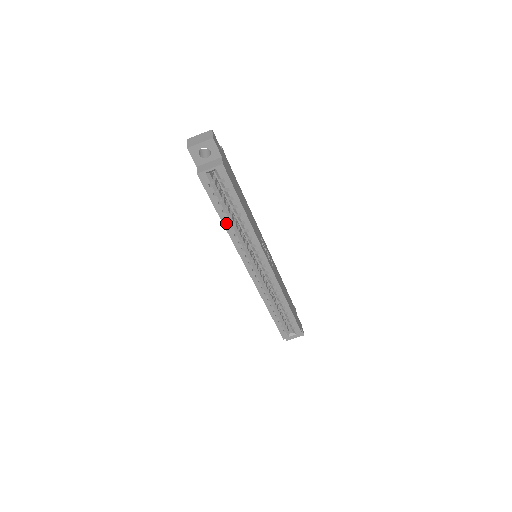
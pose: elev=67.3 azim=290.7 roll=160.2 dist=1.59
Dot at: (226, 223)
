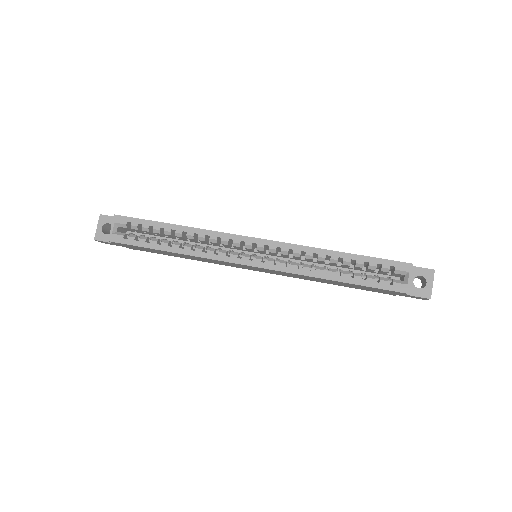
Dot at: (173, 249)
